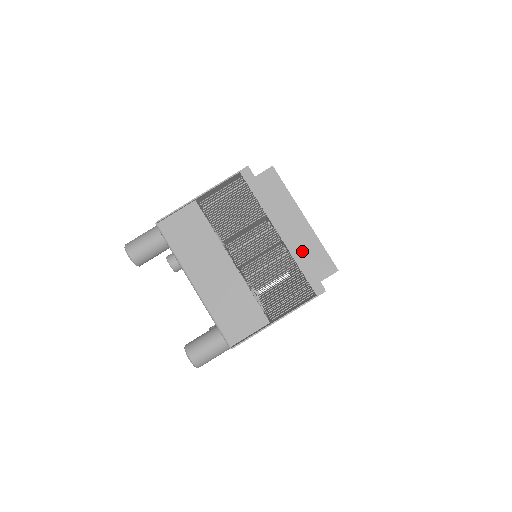
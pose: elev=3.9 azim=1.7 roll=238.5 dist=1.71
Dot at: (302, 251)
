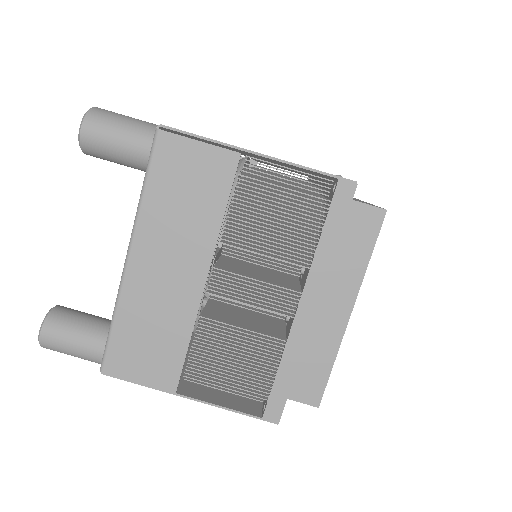
Dot at: occluded
